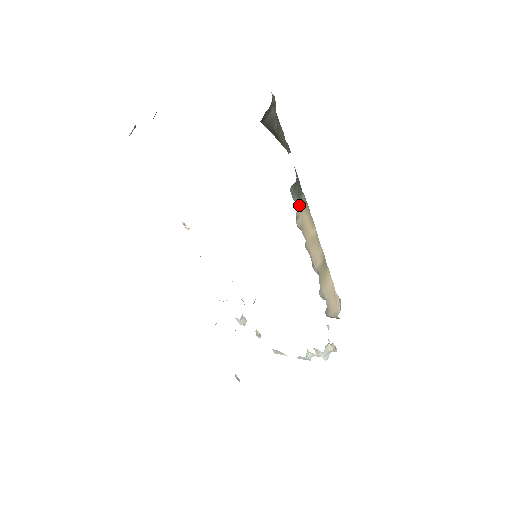
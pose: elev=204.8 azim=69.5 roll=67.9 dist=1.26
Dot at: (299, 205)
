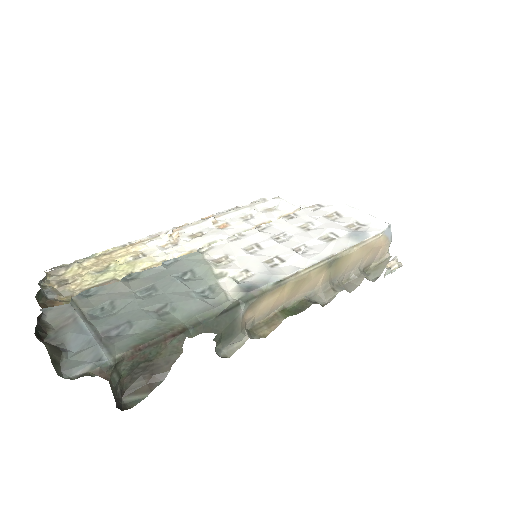
Dot at: (243, 325)
